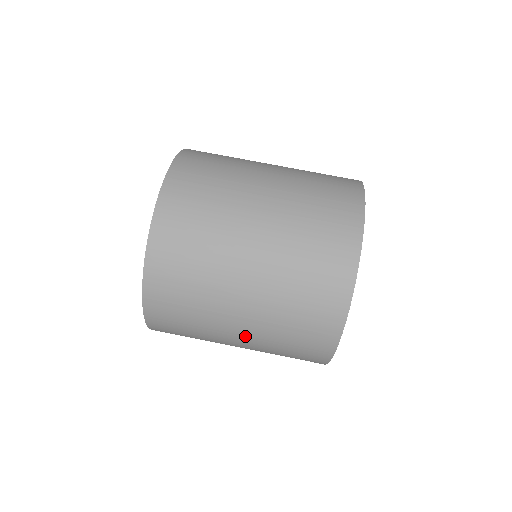
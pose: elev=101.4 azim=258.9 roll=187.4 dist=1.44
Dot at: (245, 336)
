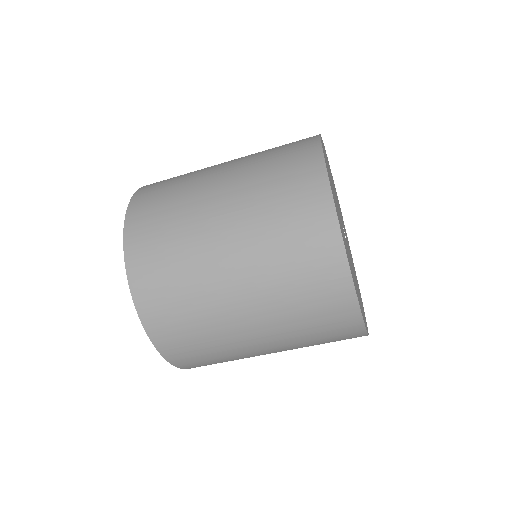
Dot at: (276, 351)
